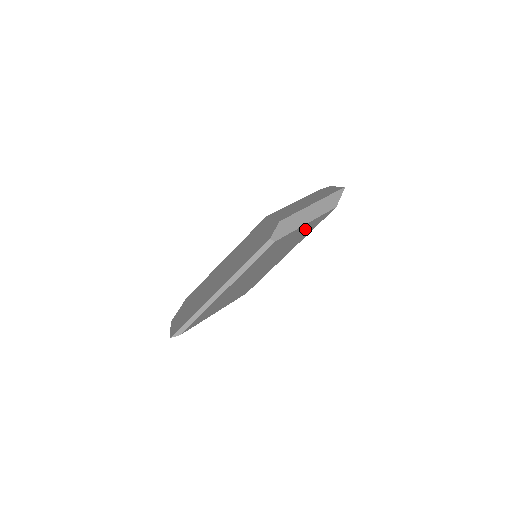
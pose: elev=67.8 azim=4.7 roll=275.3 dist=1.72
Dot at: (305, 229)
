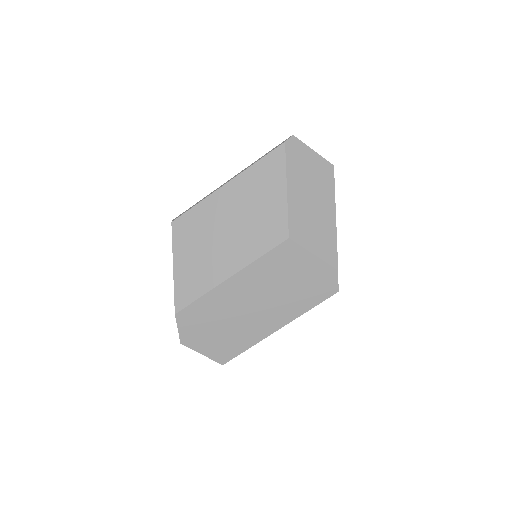
Dot at: occluded
